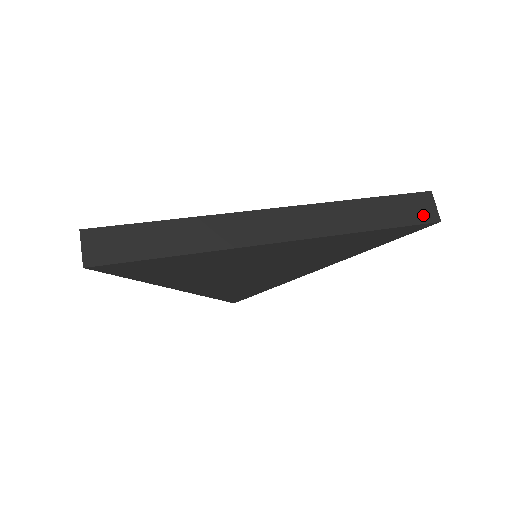
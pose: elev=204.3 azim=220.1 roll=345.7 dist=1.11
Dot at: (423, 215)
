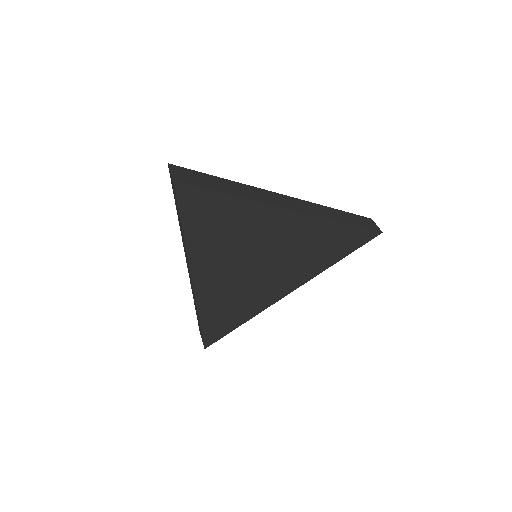
Dot at: (372, 227)
